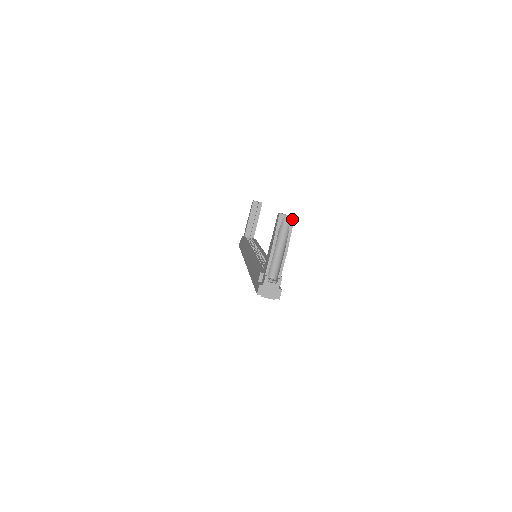
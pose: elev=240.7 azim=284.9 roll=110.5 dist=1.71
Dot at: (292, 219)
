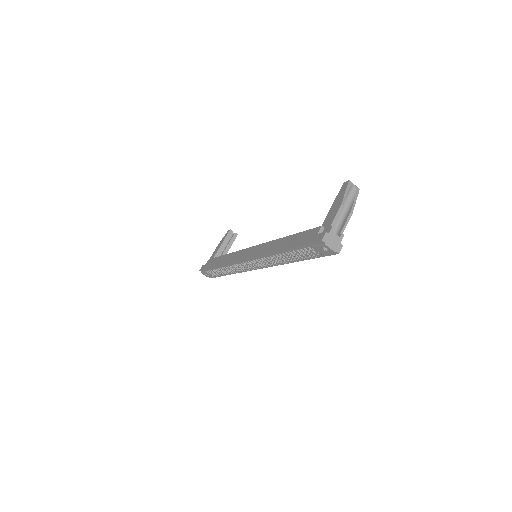
Dot at: (358, 189)
